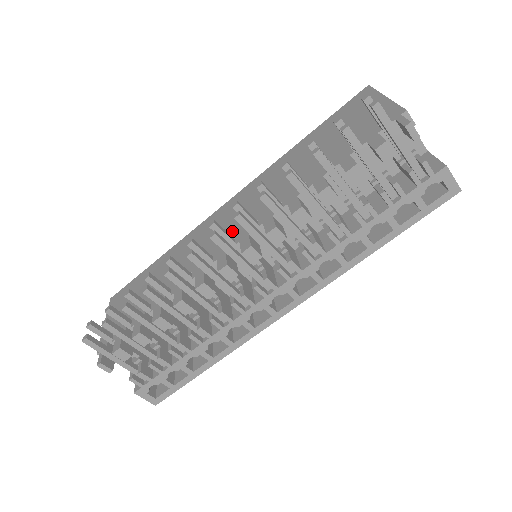
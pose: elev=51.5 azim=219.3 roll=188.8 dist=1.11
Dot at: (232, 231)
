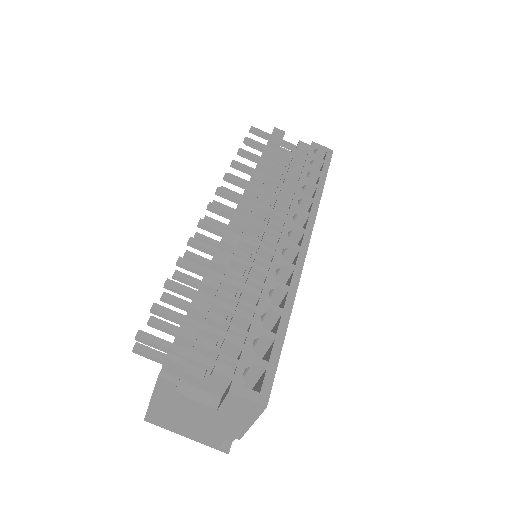
Dot at: occluded
